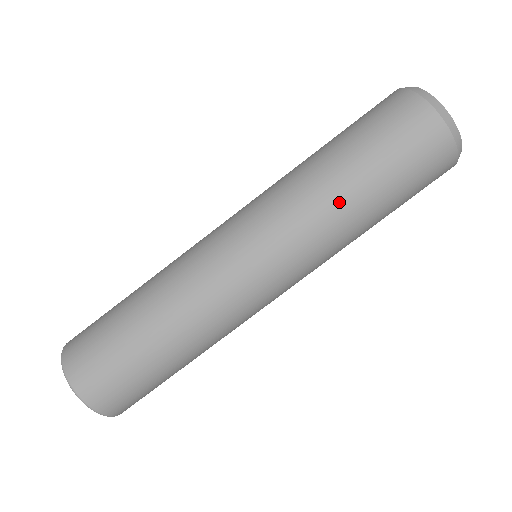
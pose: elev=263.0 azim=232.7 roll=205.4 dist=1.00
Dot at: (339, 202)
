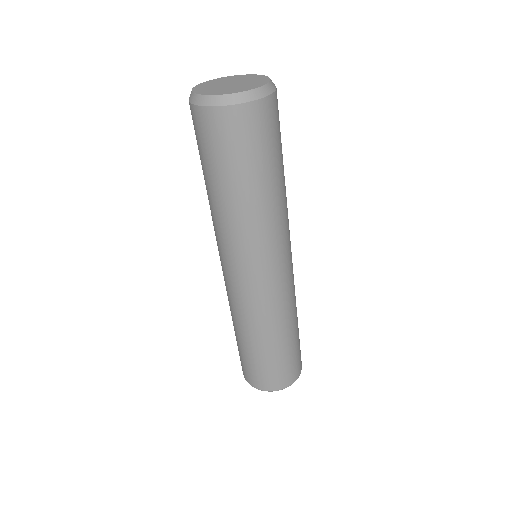
Dot at: (272, 203)
